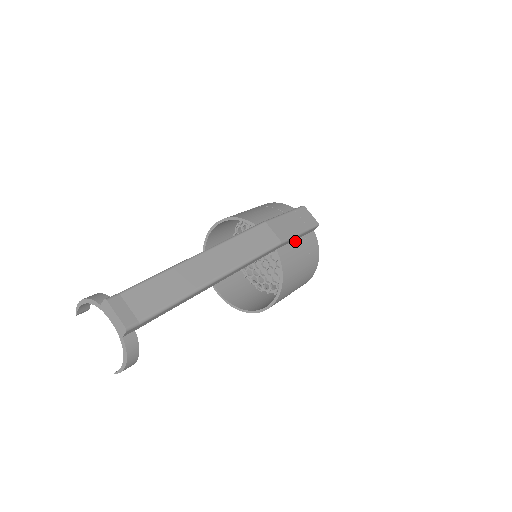
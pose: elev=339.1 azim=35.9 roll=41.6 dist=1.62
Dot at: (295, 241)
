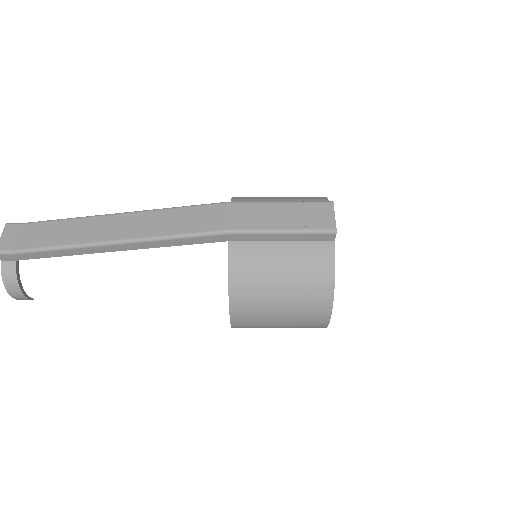
Dot at: (277, 243)
